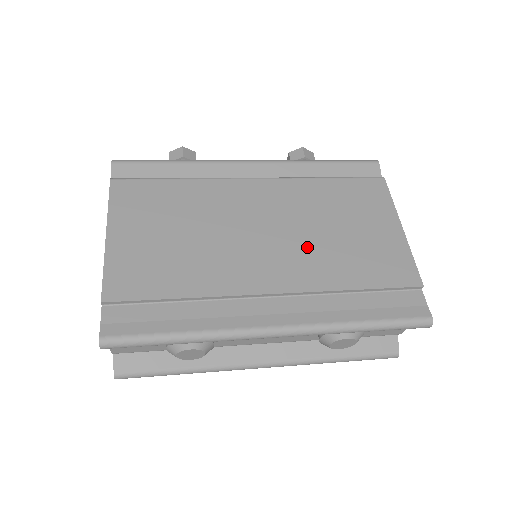
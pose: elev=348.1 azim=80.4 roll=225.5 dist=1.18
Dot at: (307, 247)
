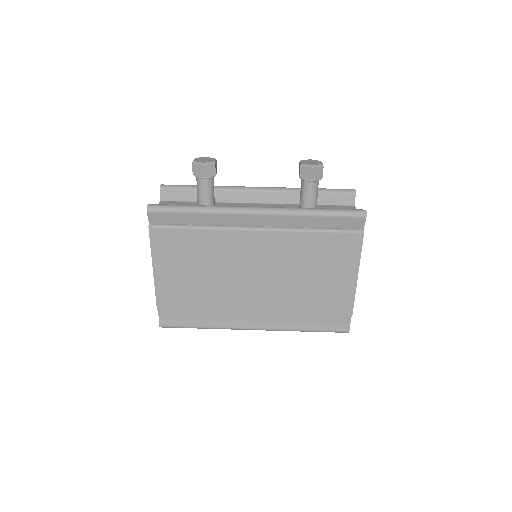
Dot at: (283, 287)
